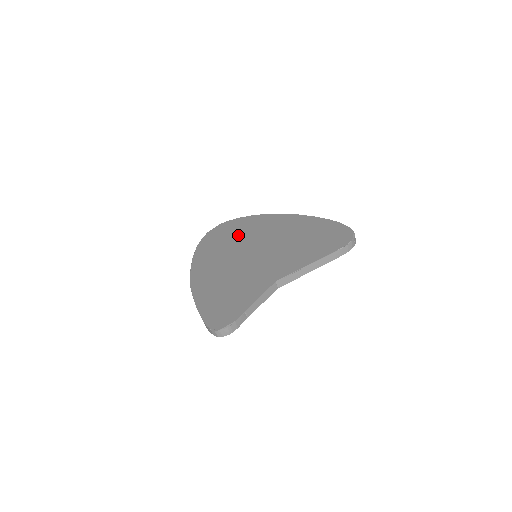
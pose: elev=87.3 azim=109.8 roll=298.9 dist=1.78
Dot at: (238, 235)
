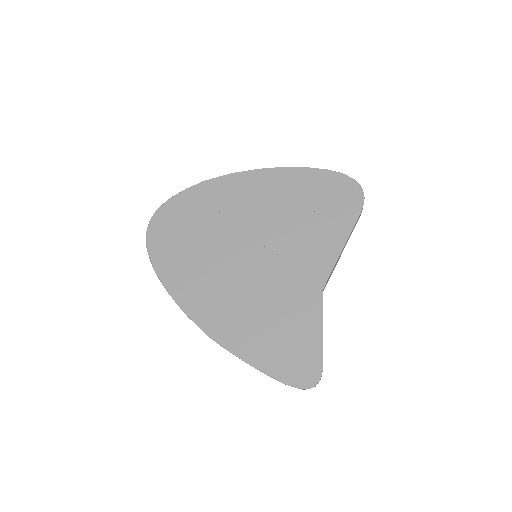
Dot at: (201, 230)
